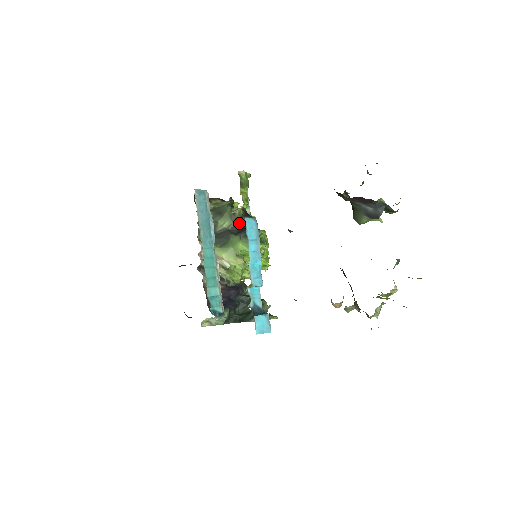
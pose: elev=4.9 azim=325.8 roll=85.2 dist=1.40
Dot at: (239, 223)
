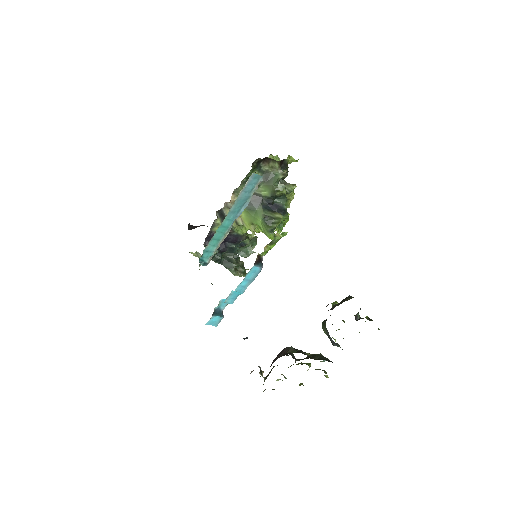
Dot at: (276, 197)
